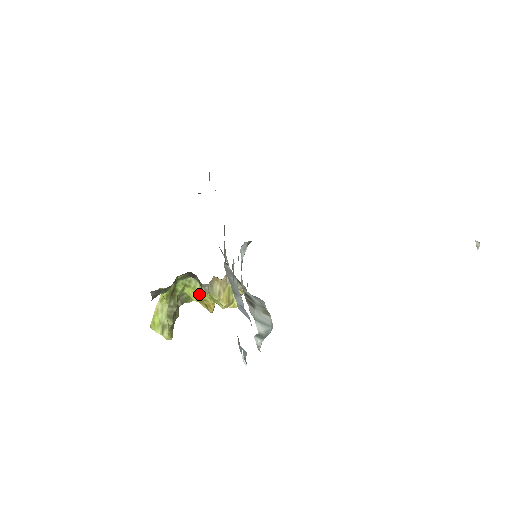
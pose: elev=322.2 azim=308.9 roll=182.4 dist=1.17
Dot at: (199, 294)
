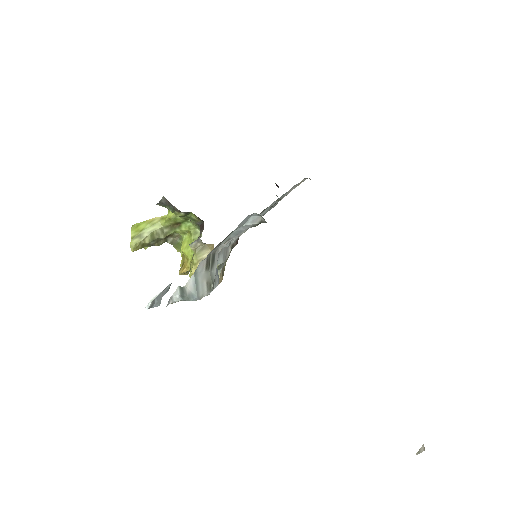
Dot at: (189, 249)
